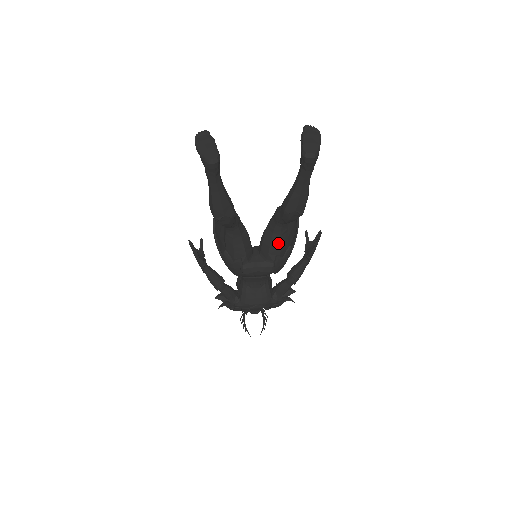
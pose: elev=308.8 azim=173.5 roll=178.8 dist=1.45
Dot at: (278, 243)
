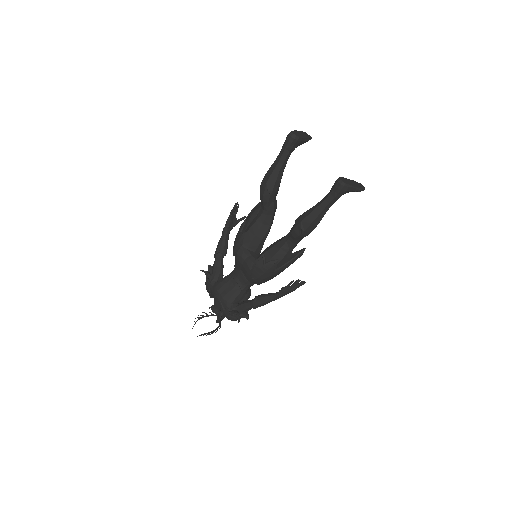
Dot at: (274, 252)
